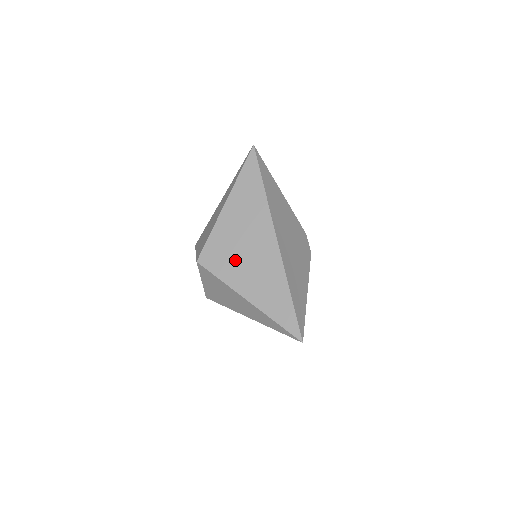
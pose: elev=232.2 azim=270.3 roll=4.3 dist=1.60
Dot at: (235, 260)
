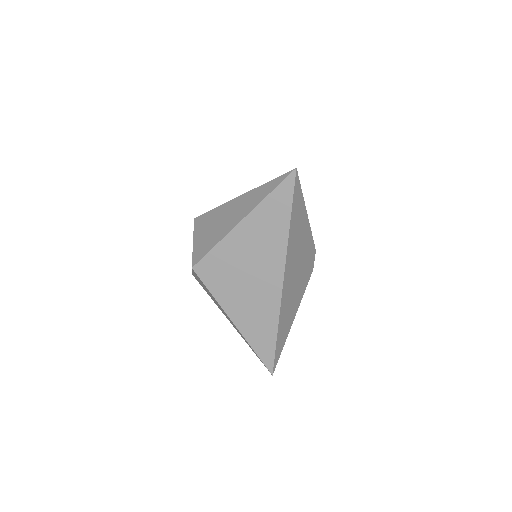
Dot at: (233, 283)
